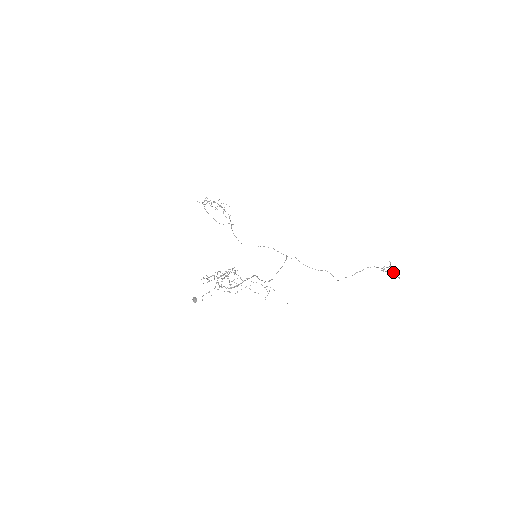
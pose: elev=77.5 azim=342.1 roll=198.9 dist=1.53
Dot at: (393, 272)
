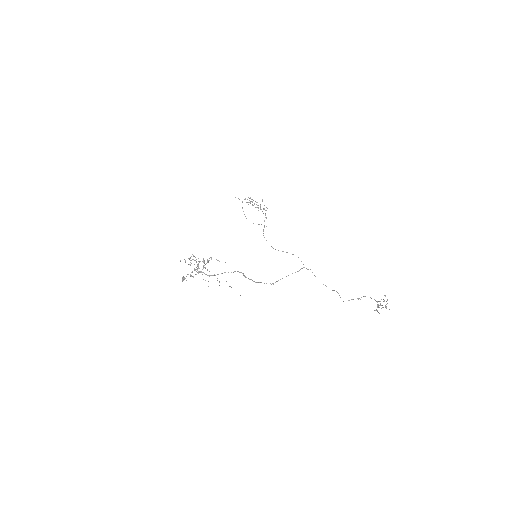
Dot at: (383, 307)
